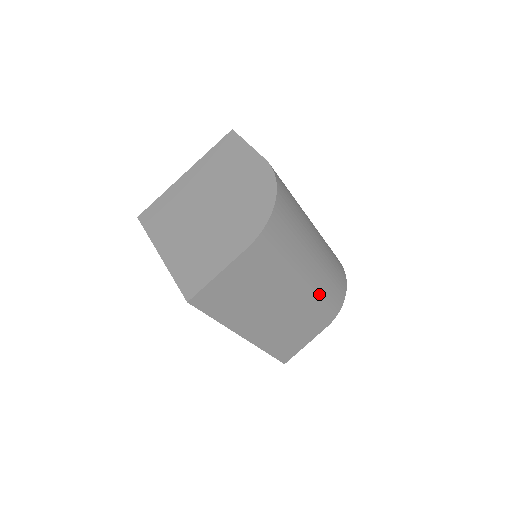
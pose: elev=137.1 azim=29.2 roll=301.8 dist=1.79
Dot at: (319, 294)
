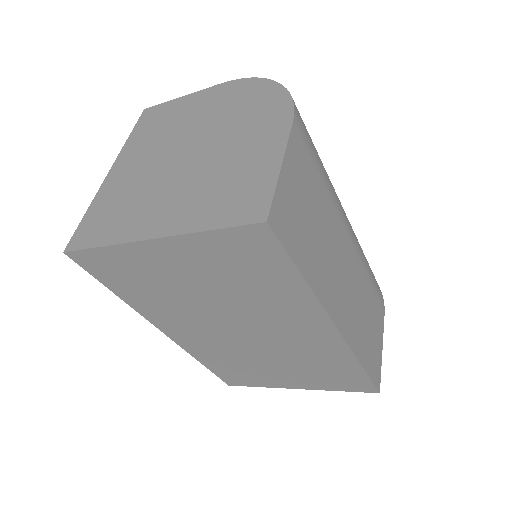
Dot at: (362, 251)
